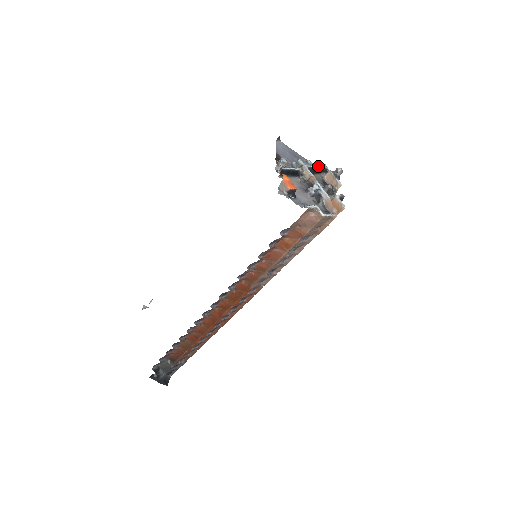
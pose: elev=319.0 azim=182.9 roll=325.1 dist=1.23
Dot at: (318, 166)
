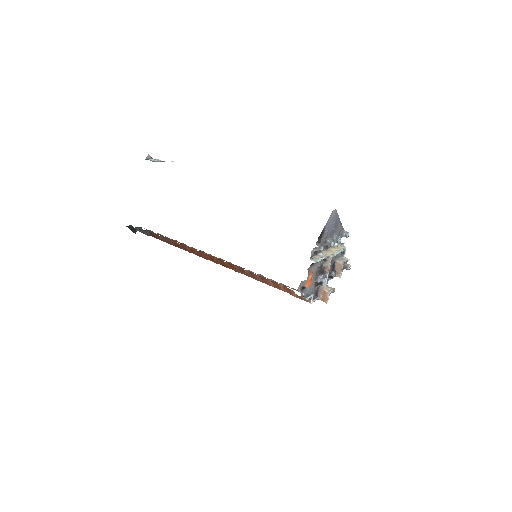
Dot at: (341, 251)
